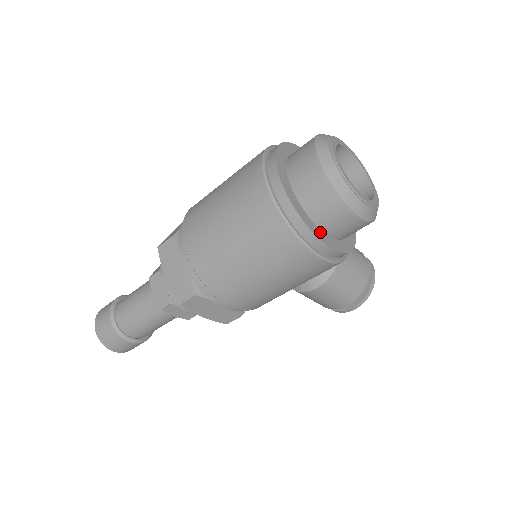
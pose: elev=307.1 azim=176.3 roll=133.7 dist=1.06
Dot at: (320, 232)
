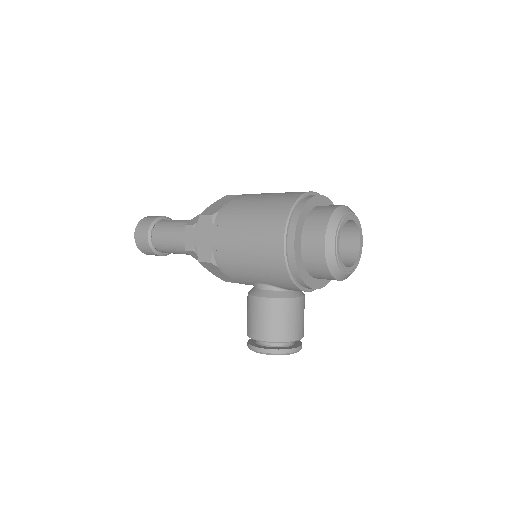
Dot at: (300, 234)
